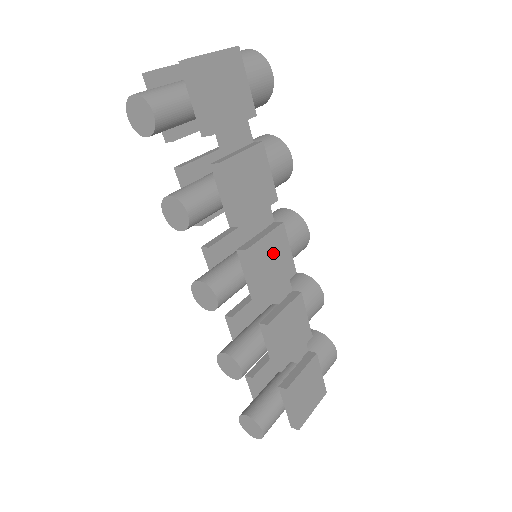
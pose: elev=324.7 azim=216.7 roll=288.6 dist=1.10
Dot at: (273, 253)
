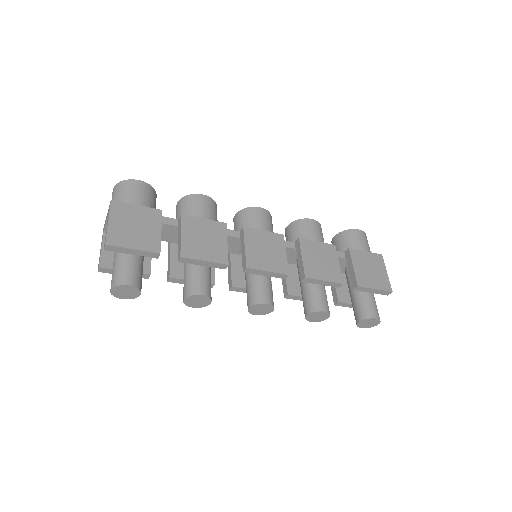
Dot at: (260, 247)
